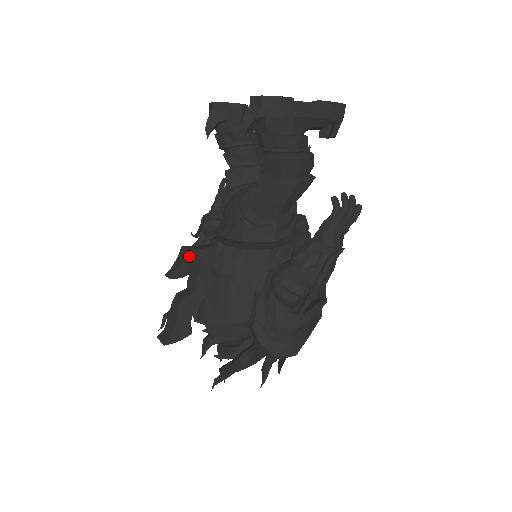
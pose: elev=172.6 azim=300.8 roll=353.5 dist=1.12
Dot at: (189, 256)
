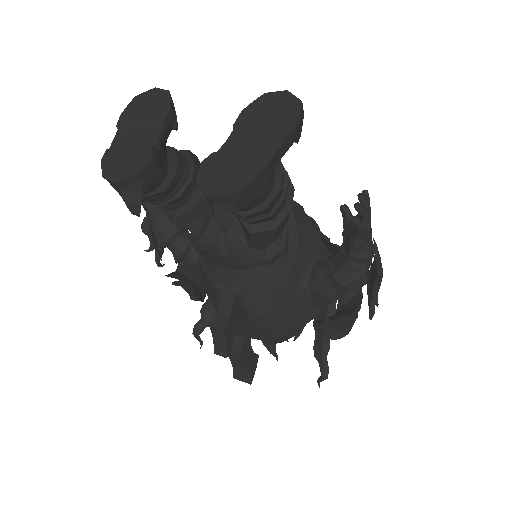
Dot at: (226, 330)
